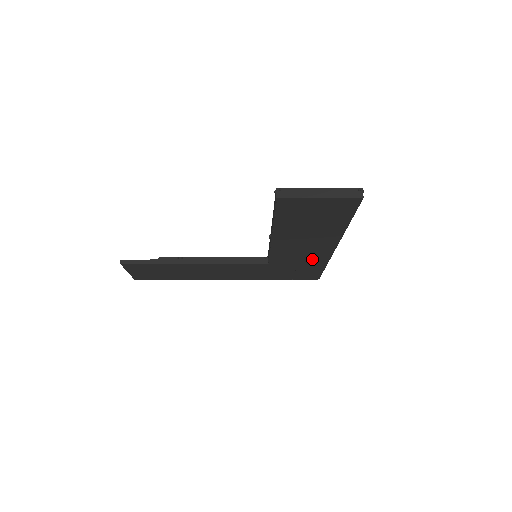
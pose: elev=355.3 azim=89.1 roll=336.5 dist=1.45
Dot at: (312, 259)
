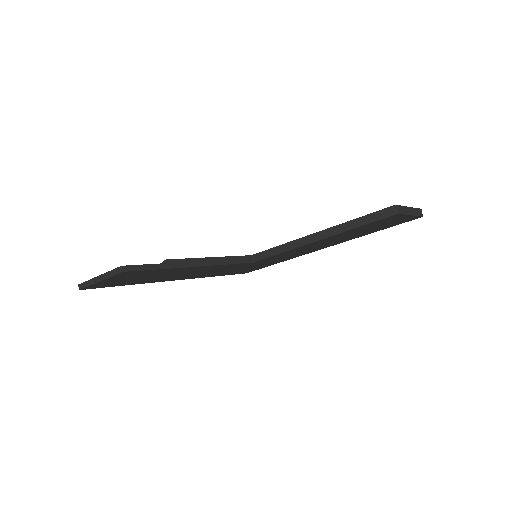
Dot at: (288, 257)
